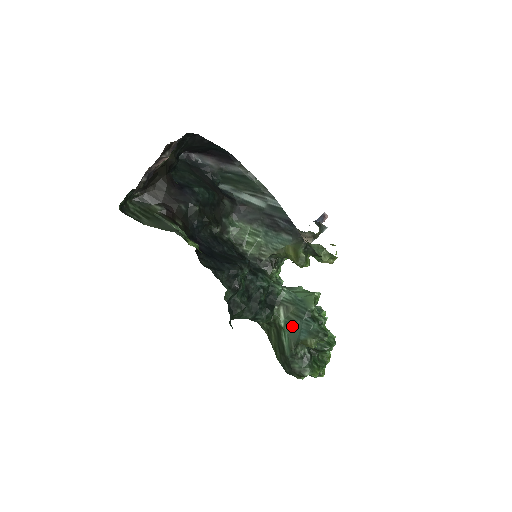
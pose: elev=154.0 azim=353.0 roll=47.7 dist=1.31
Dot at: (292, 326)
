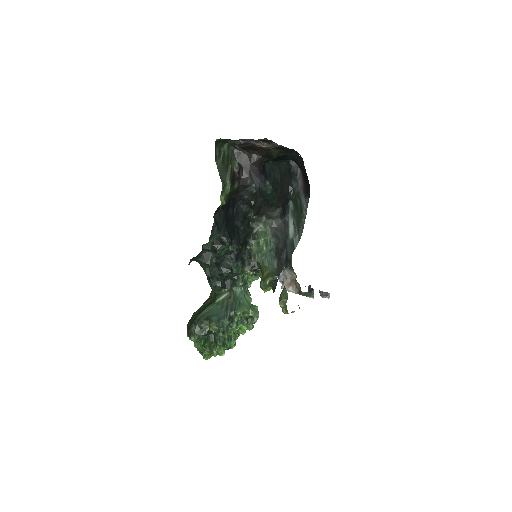
Dot at: (219, 308)
